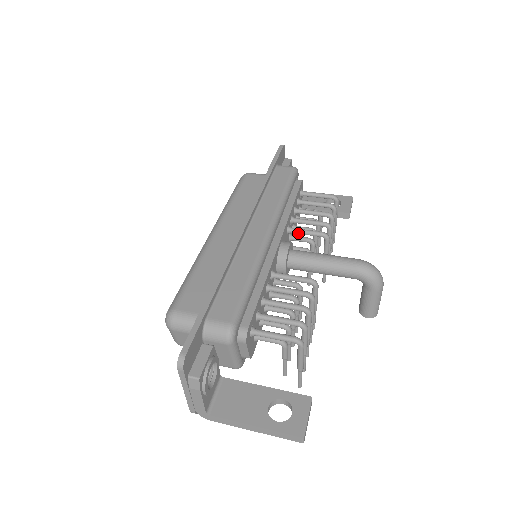
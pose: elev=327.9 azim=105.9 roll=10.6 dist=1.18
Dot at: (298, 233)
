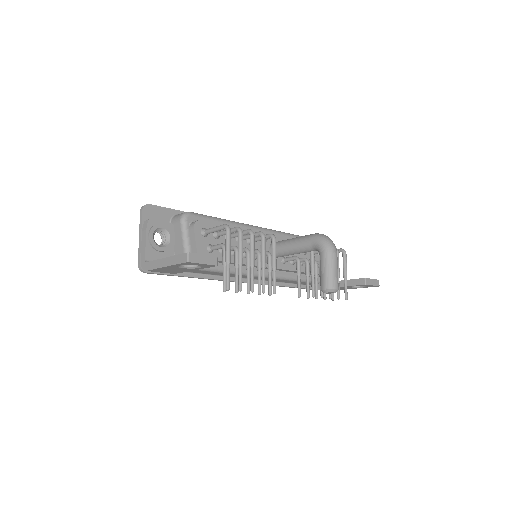
Dot at: occluded
